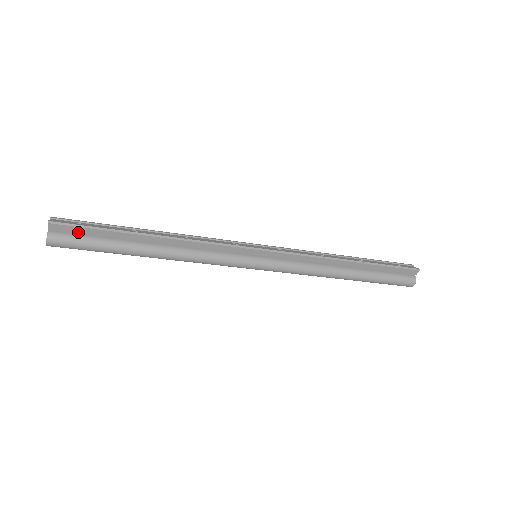
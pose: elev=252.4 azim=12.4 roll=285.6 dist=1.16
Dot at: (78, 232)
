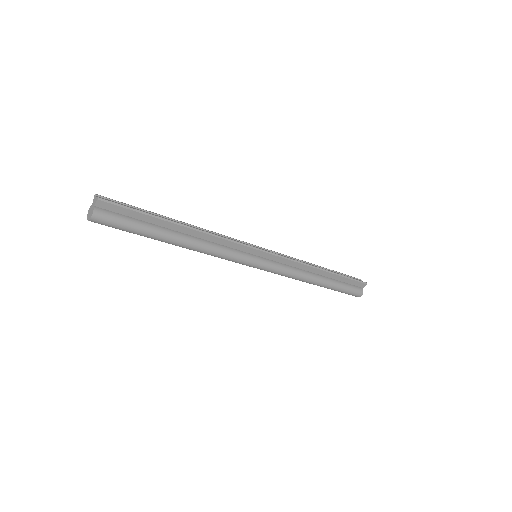
Dot at: (120, 212)
